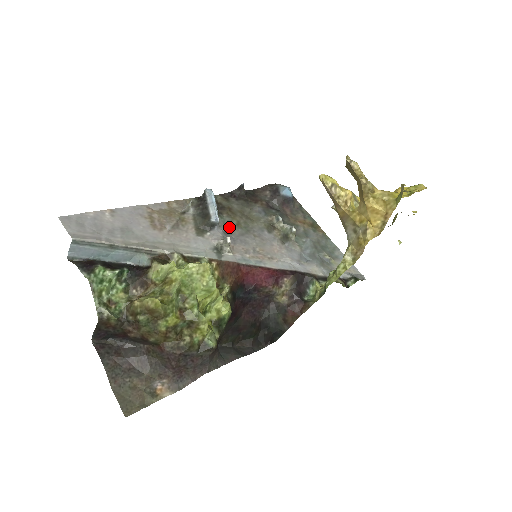
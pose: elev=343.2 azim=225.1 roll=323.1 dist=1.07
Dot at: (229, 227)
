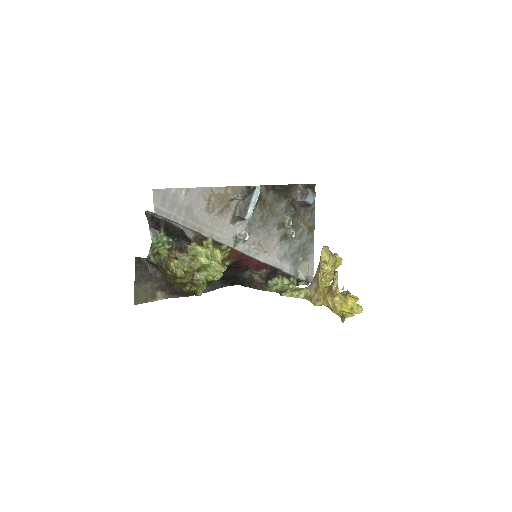
Dot at: (255, 218)
